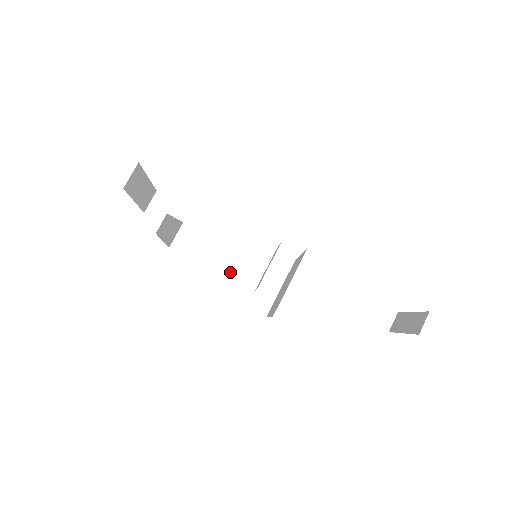
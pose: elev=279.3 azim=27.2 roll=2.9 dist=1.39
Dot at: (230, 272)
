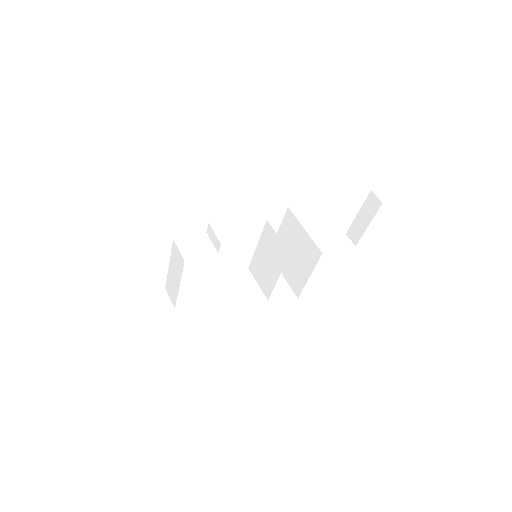
Dot at: (240, 304)
